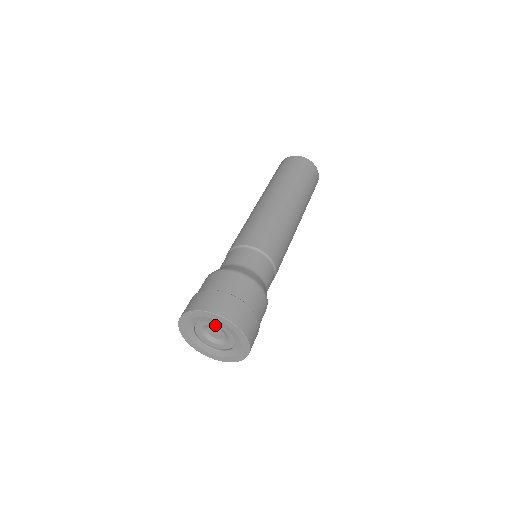
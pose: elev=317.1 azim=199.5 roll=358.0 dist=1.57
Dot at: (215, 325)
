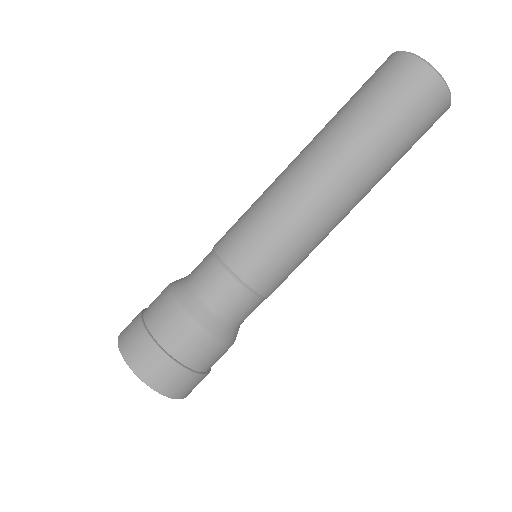
Dot at: occluded
